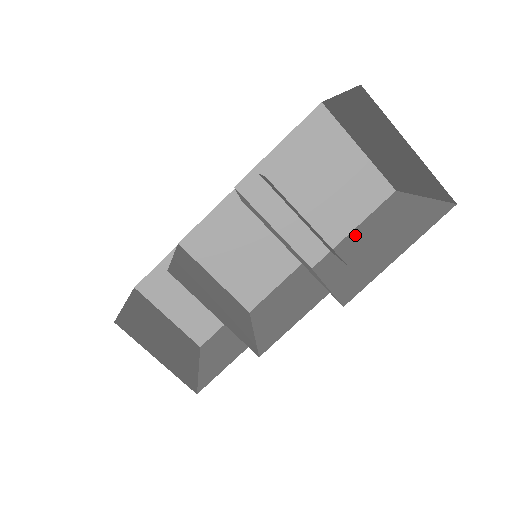
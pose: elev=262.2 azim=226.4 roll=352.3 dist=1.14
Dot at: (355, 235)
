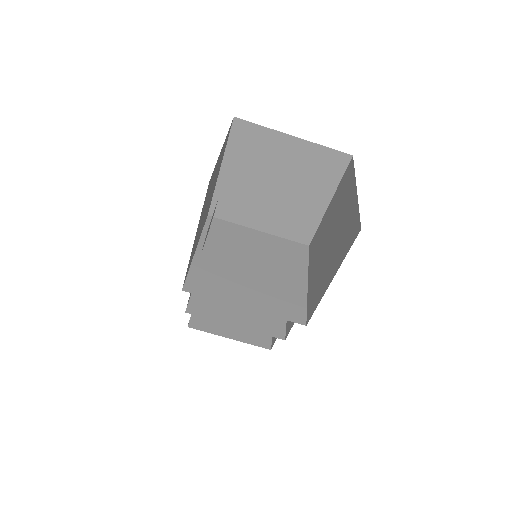
Dot at: (327, 216)
